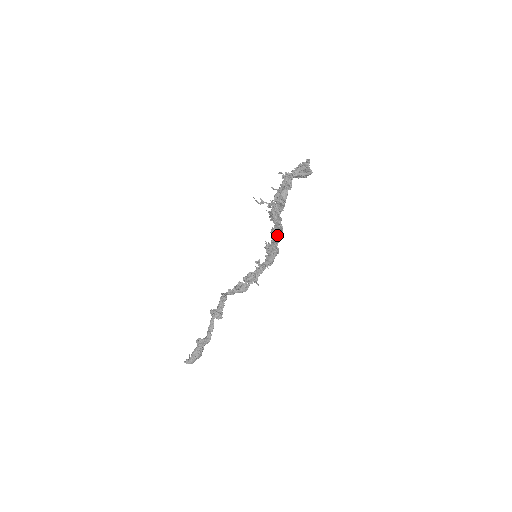
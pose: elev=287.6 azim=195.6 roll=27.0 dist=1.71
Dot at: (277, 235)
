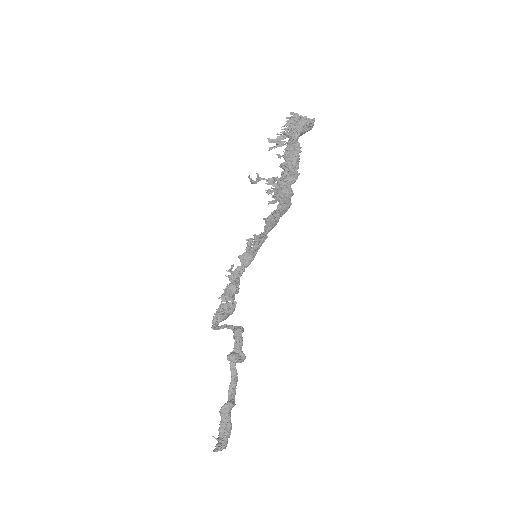
Dot at: (277, 219)
